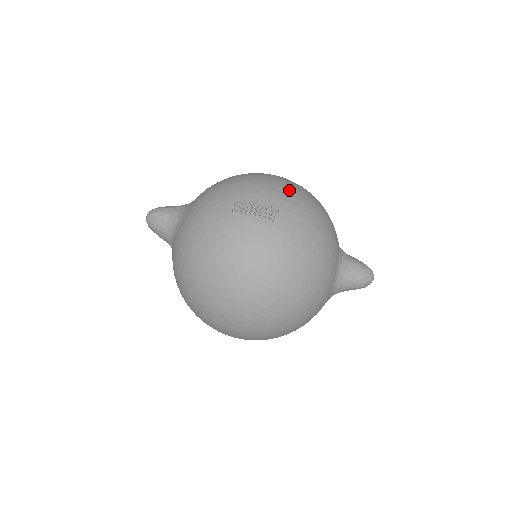
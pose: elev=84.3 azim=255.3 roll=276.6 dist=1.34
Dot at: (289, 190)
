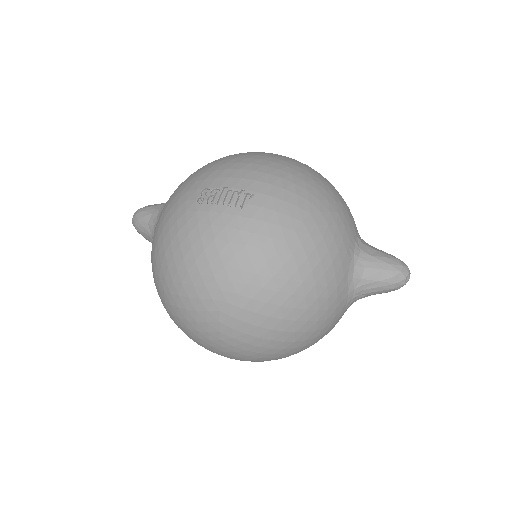
Dot at: (274, 168)
